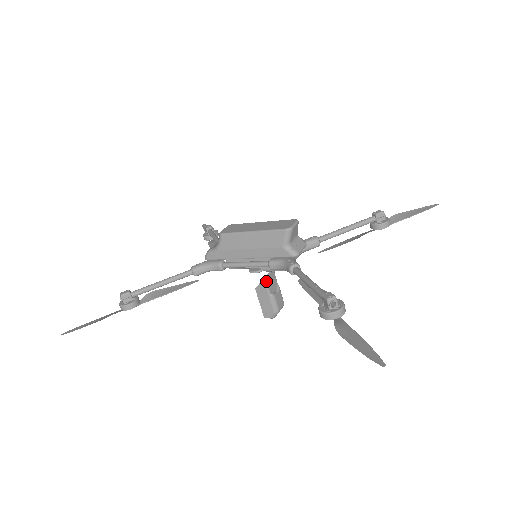
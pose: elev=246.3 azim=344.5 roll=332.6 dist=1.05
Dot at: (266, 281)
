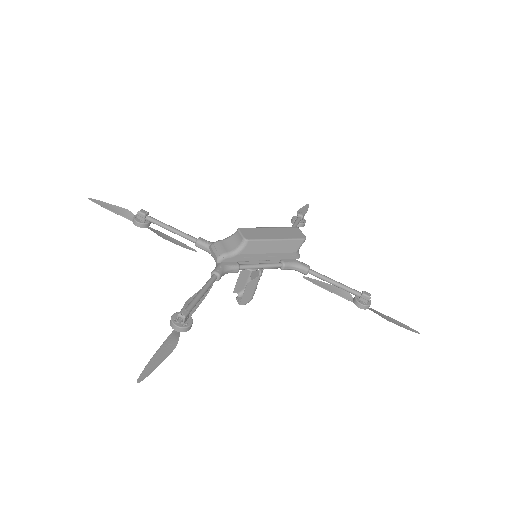
Dot at: occluded
